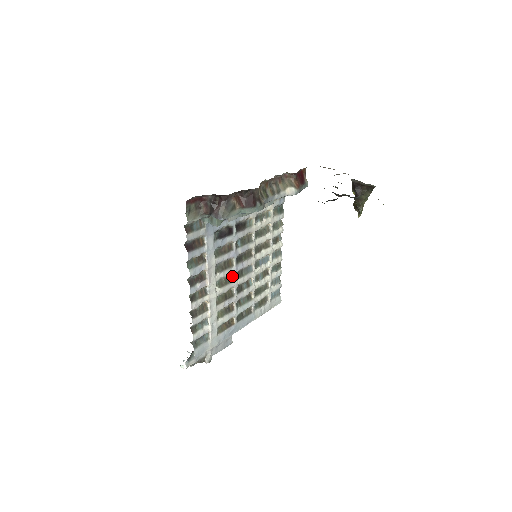
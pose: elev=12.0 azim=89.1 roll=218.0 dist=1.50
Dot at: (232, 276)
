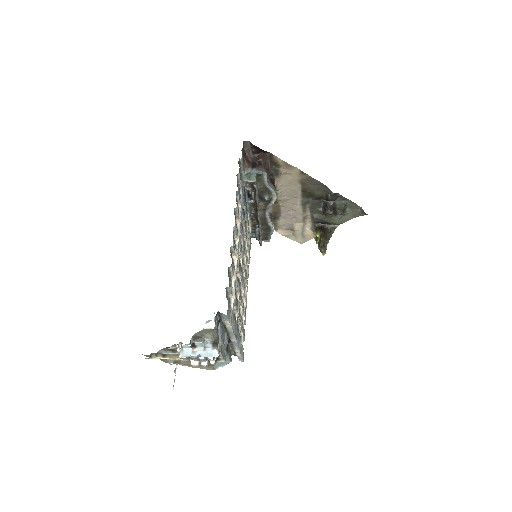
Dot at: (240, 262)
